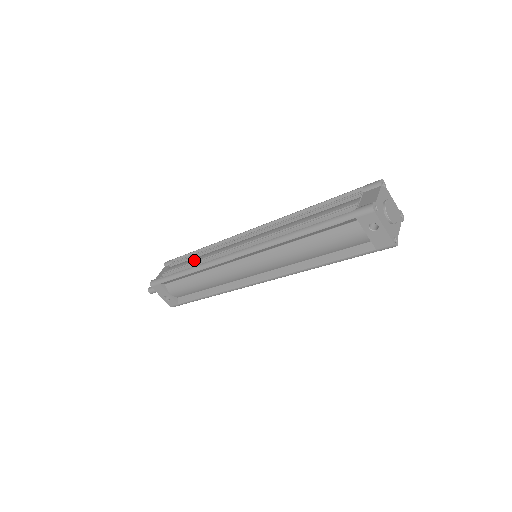
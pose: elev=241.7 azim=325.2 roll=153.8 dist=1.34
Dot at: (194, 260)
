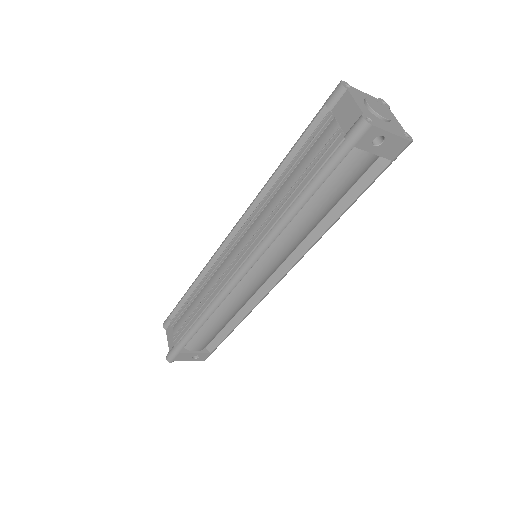
Dot at: (194, 306)
